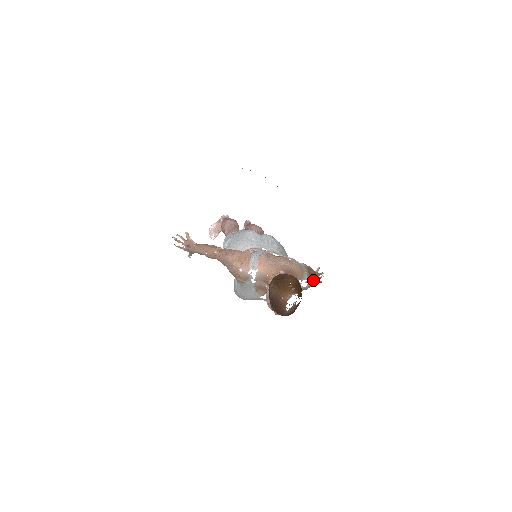
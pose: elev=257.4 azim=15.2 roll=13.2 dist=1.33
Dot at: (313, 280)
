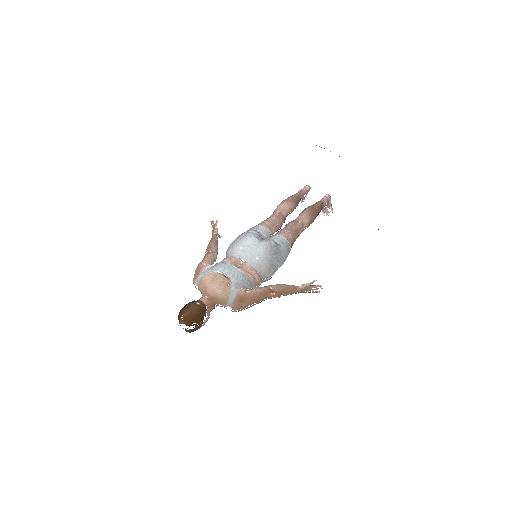
Dot at: (246, 306)
